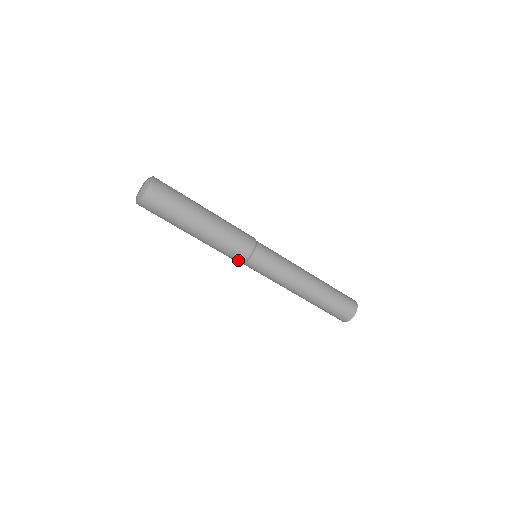
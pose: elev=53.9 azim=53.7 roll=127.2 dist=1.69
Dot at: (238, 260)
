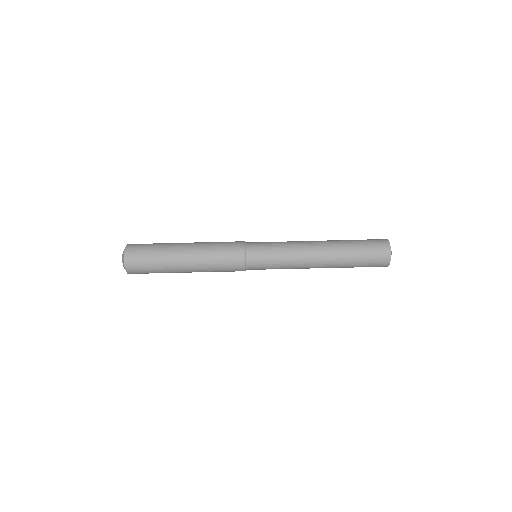
Dot at: (238, 264)
